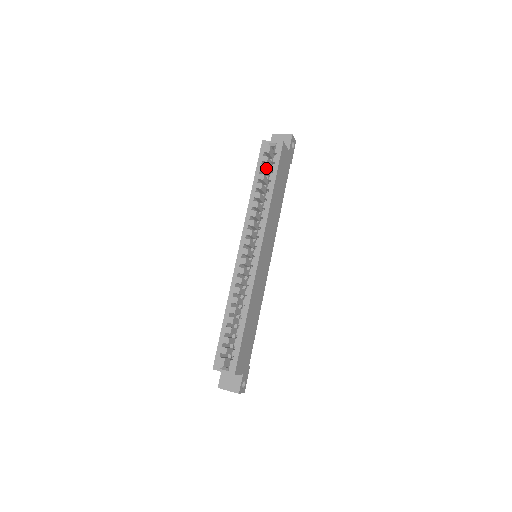
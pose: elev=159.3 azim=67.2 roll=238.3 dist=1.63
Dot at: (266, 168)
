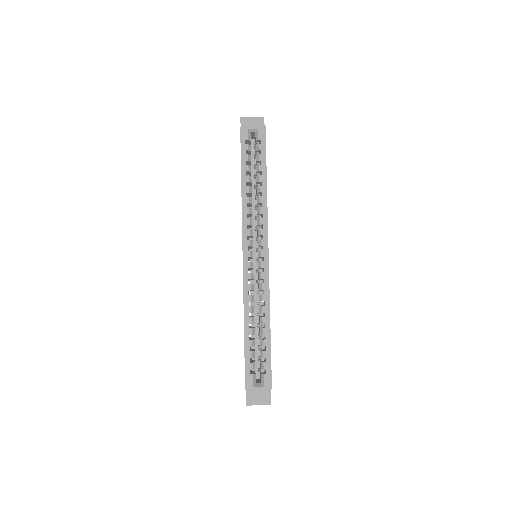
Dot at: (250, 158)
